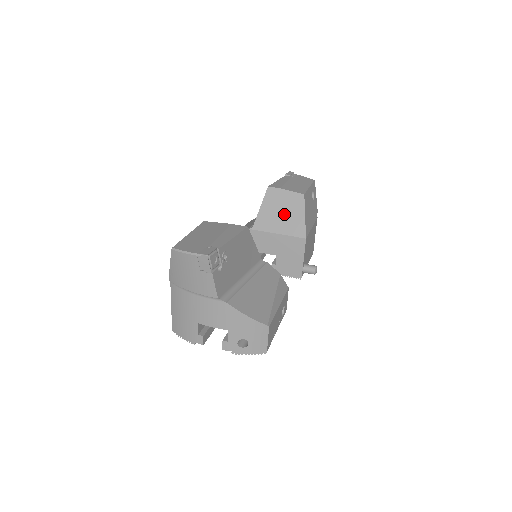
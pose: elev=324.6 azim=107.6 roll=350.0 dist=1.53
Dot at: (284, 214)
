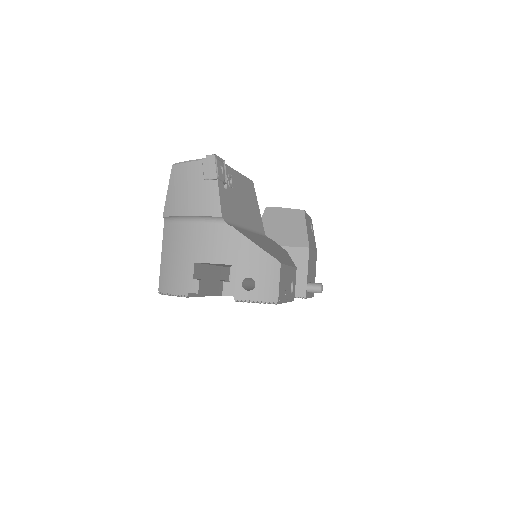
Dot at: (284, 228)
